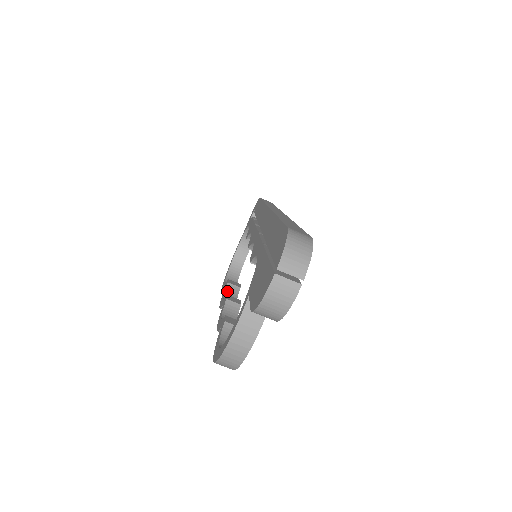
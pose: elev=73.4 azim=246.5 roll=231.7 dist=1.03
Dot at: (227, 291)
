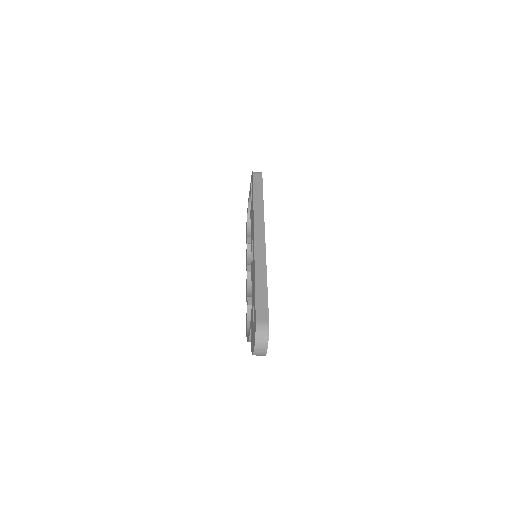
Dot at: (248, 250)
